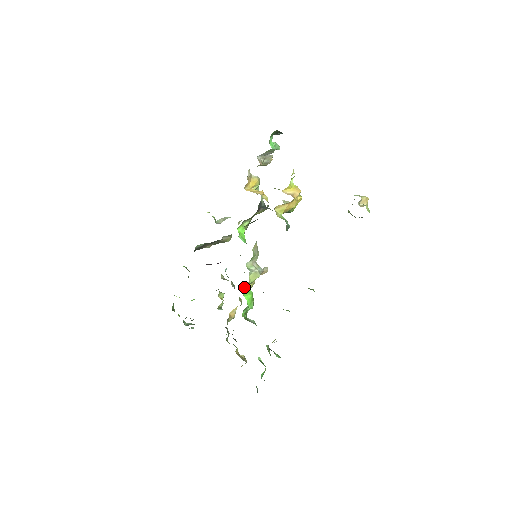
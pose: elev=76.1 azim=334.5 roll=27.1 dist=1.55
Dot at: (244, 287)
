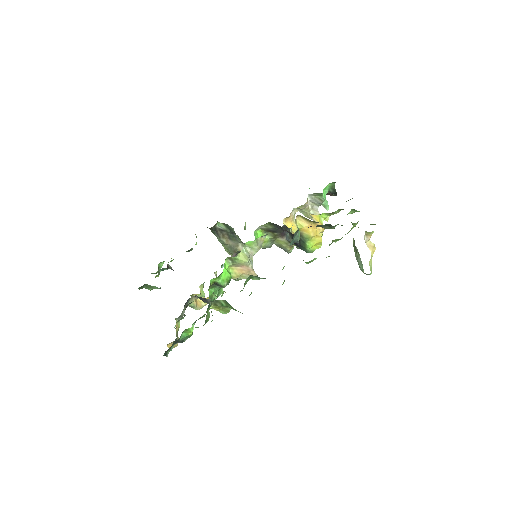
Dot at: (229, 264)
